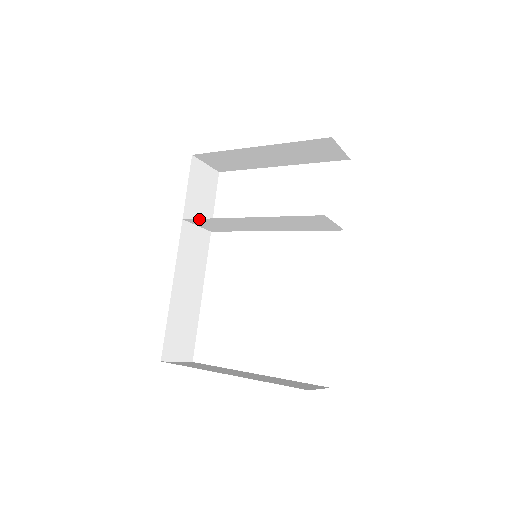
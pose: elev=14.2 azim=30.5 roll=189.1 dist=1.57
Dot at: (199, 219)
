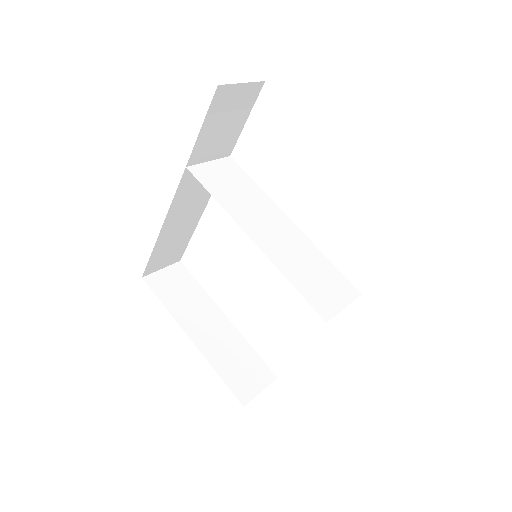
Dot at: (204, 184)
